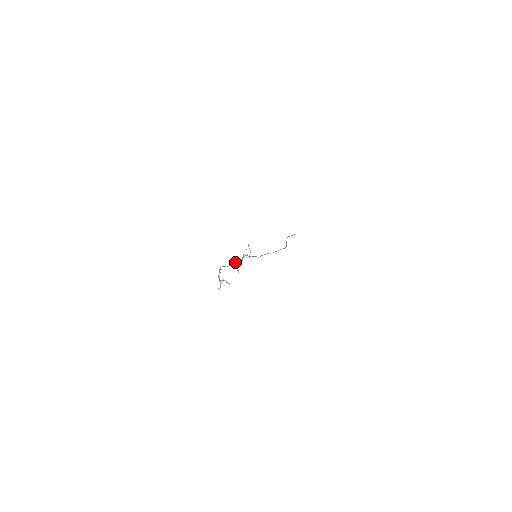
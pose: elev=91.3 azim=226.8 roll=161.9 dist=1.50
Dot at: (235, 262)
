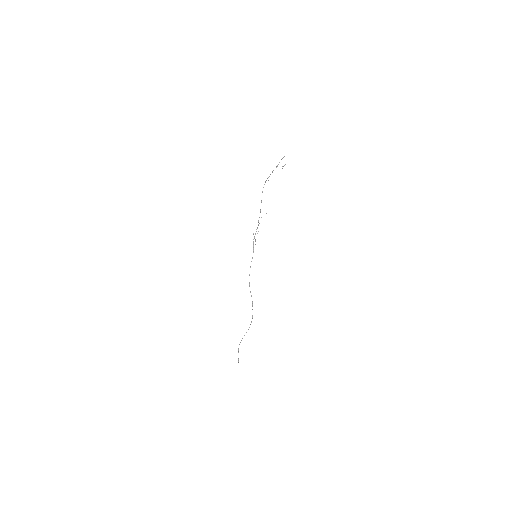
Dot at: occluded
